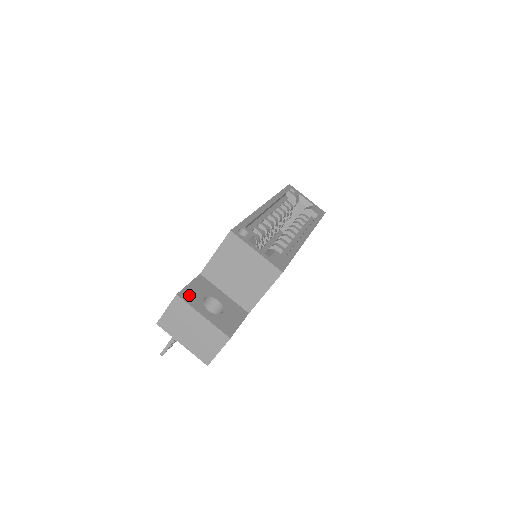
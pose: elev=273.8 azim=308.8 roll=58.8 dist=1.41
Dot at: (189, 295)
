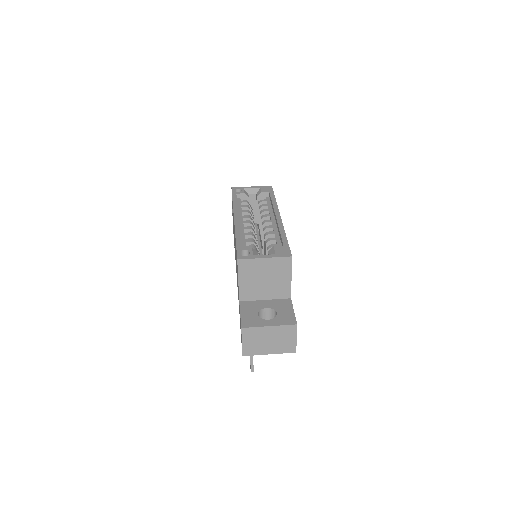
Dot at: (248, 321)
